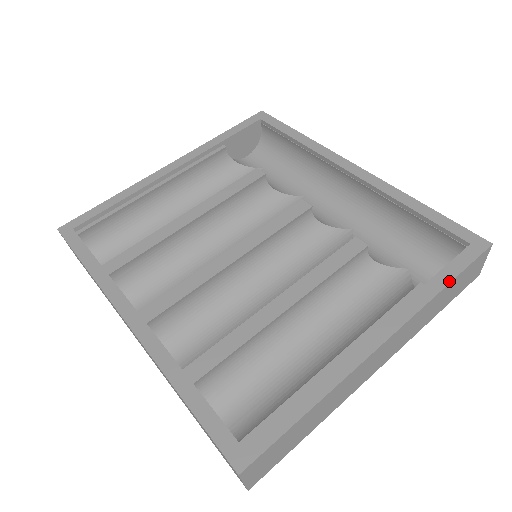
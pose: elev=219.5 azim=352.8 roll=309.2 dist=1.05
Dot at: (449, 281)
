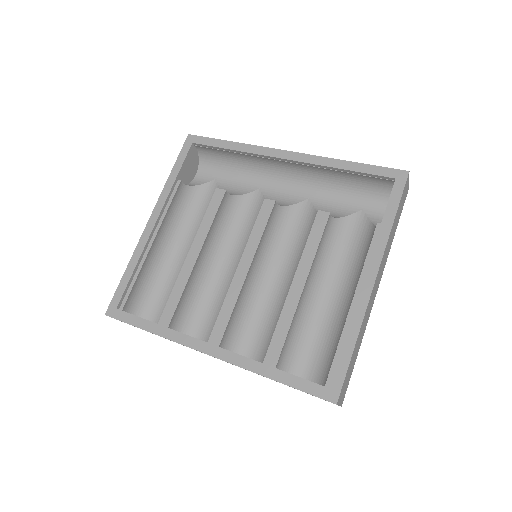
Dot at: (395, 214)
